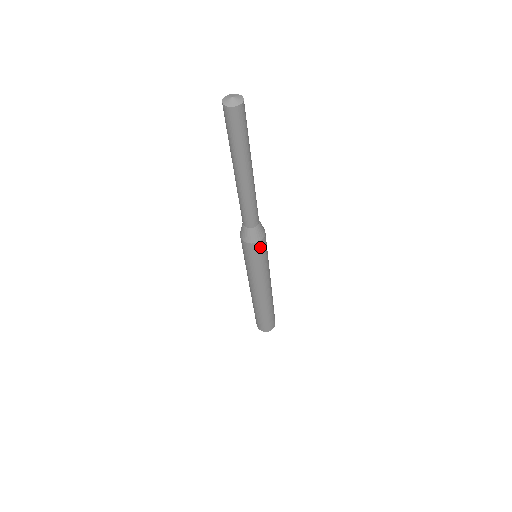
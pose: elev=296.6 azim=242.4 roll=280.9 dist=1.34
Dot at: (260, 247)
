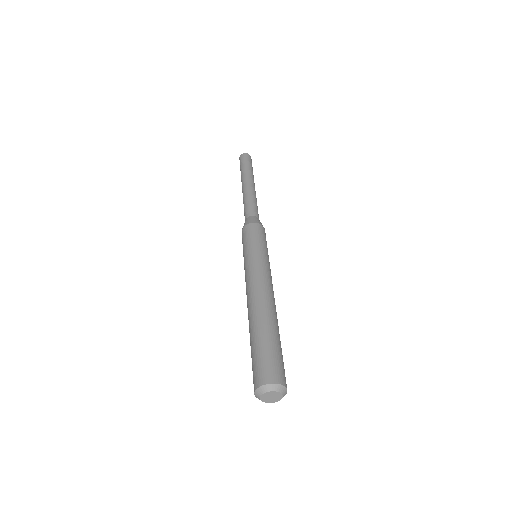
Dot at: (256, 229)
